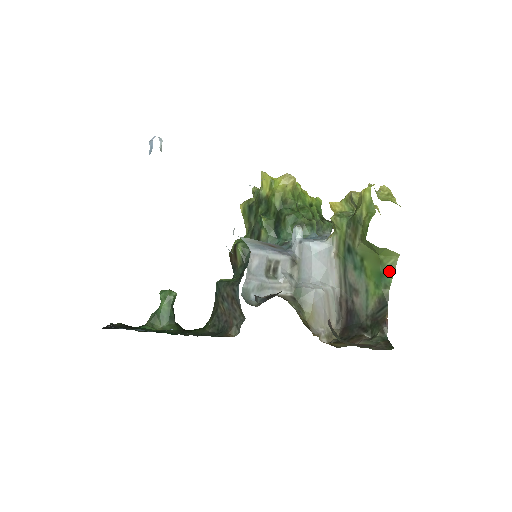
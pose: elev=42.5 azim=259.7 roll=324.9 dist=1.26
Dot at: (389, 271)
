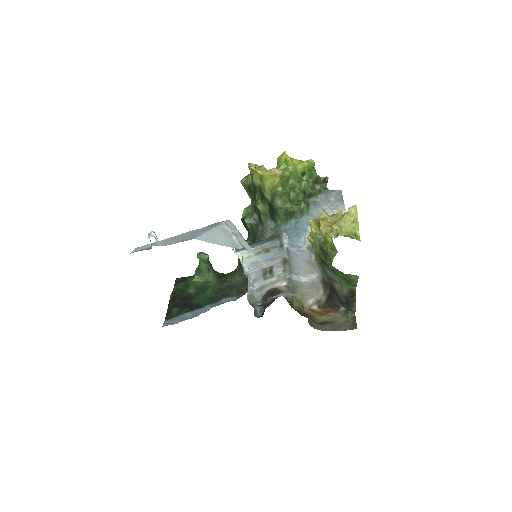
Dot at: (354, 281)
